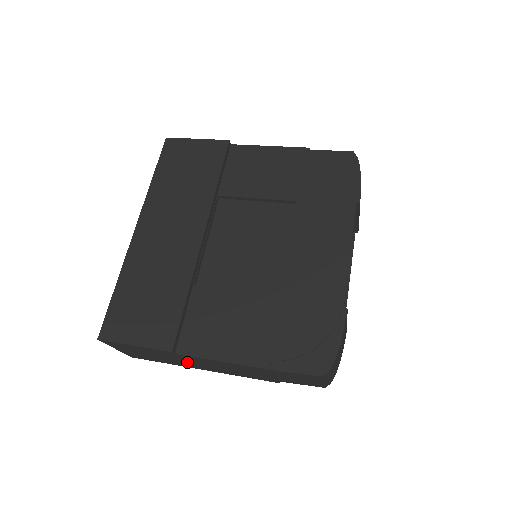
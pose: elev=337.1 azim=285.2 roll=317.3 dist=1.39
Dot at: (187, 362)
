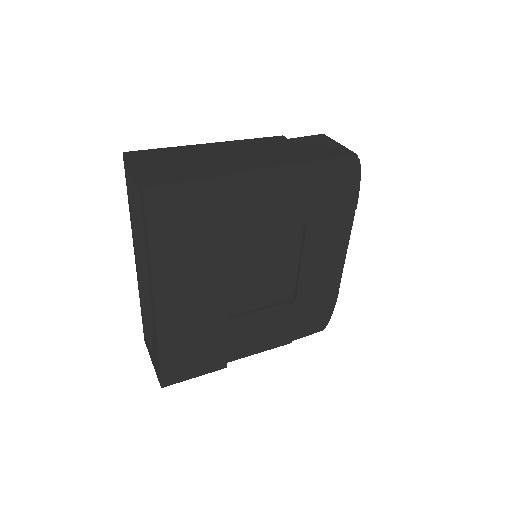
Dot at: occluded
